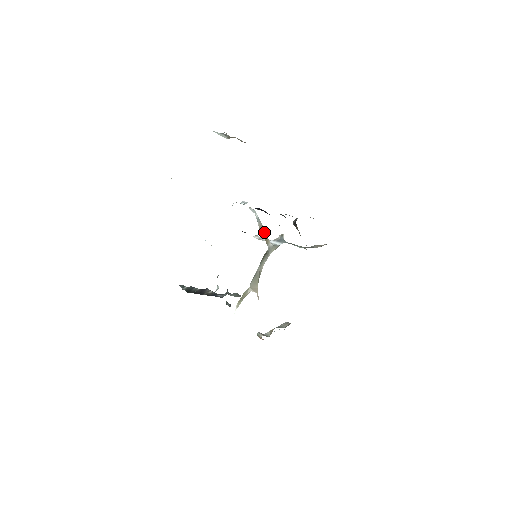
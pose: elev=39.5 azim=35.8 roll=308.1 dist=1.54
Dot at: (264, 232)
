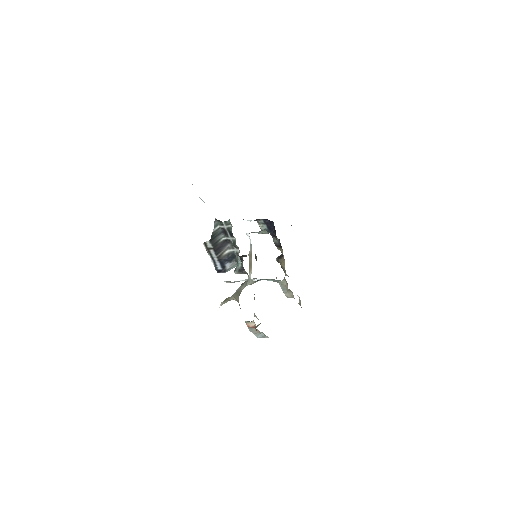
Dot at: (251, 259)
